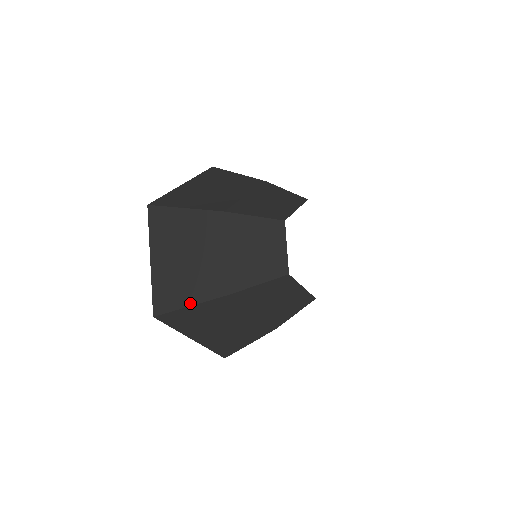
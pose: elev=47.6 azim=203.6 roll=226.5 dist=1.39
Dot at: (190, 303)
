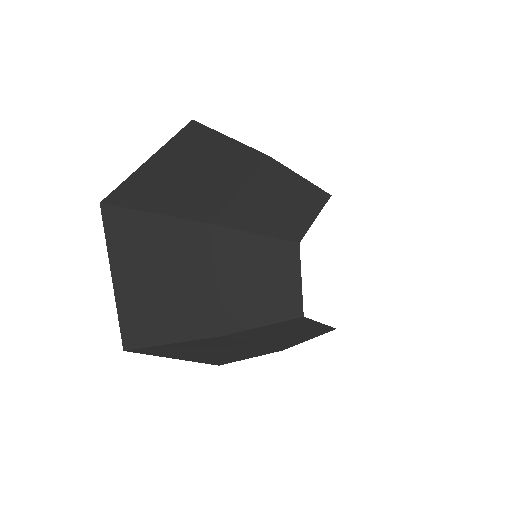
Dot at: (170, 340)
